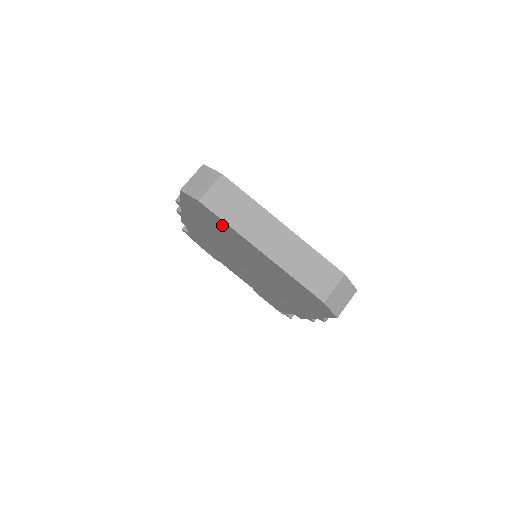
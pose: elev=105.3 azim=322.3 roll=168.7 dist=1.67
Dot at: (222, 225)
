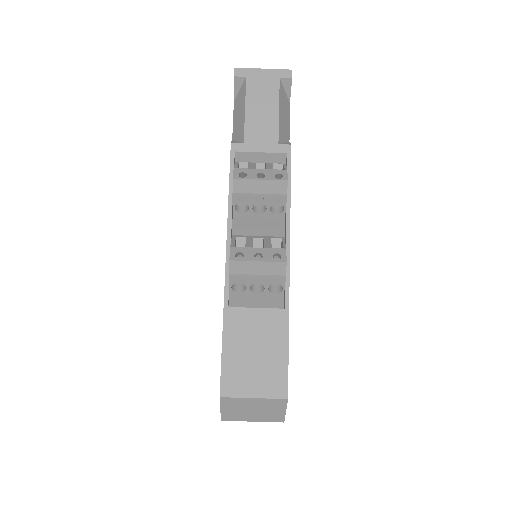
Dot at: occluded
